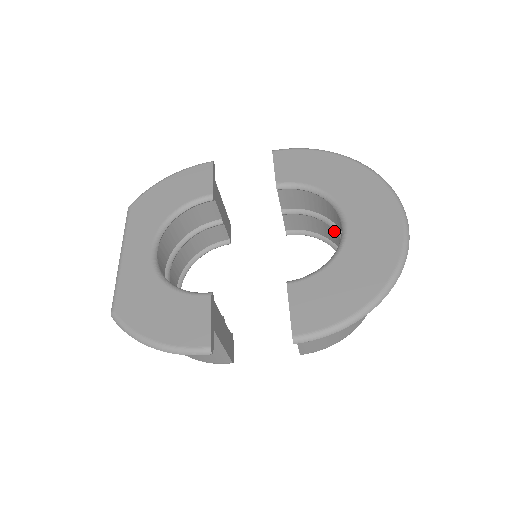
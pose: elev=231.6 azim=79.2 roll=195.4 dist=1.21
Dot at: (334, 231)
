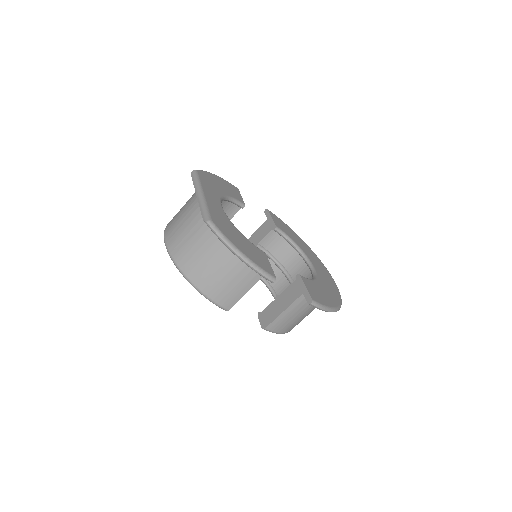
Dot at: (279, 275)
